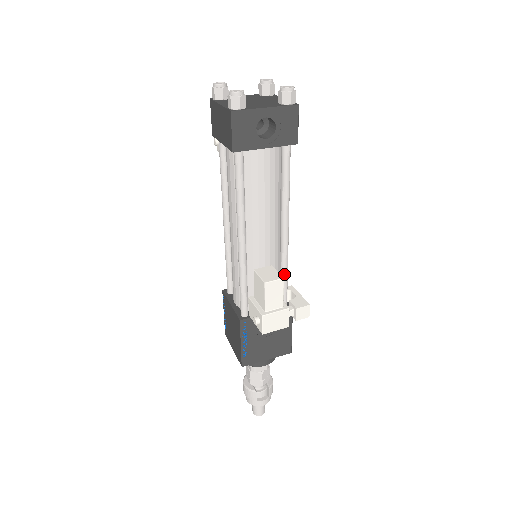
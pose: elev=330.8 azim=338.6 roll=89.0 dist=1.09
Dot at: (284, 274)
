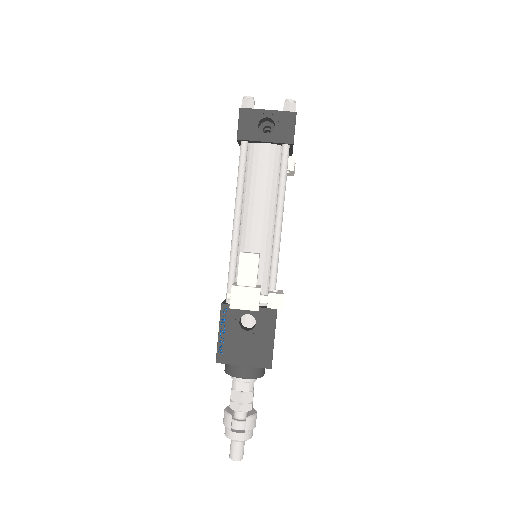
Dot at: (272, 270)
